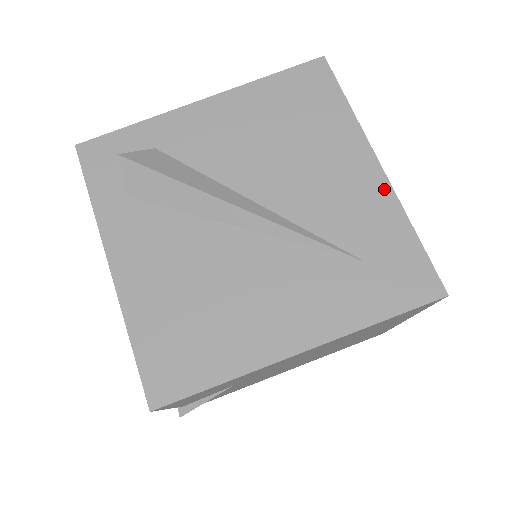
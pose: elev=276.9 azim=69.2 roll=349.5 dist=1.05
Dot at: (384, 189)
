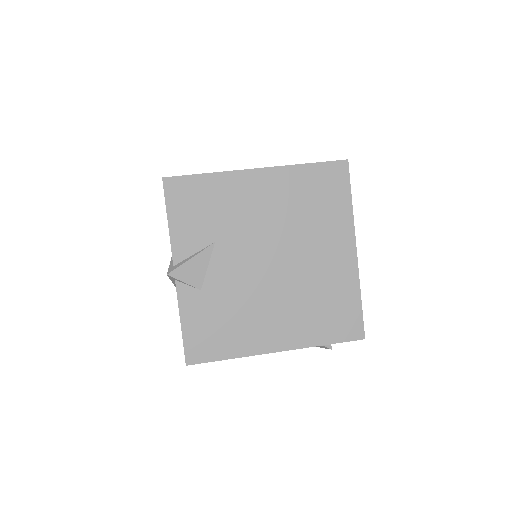
Dot at: occluded
